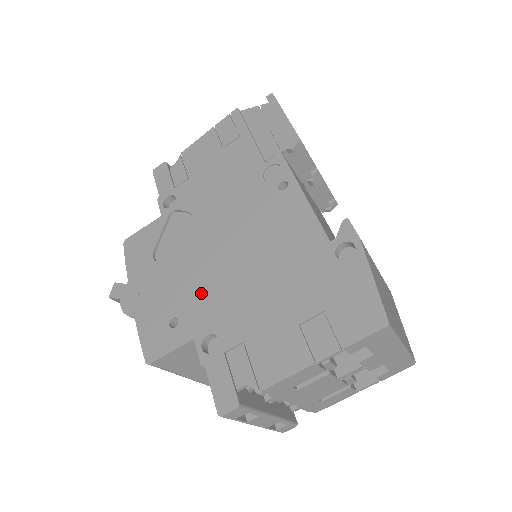
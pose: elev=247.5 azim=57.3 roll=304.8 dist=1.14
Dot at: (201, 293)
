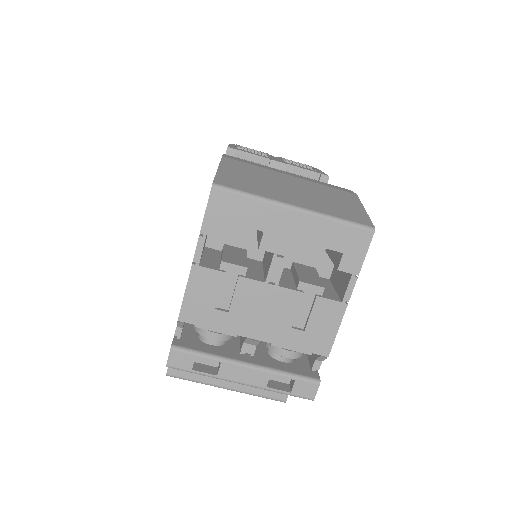
Dot at: occluded
